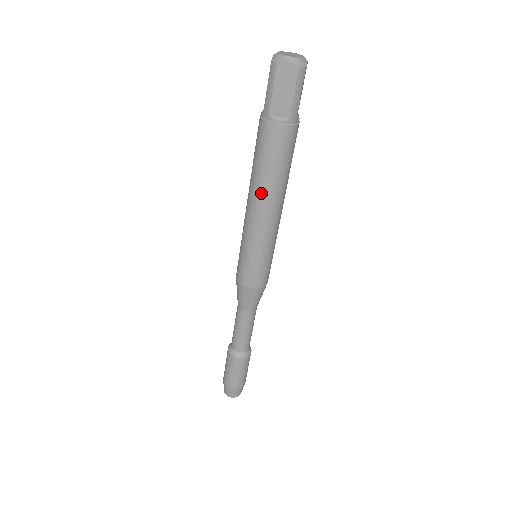
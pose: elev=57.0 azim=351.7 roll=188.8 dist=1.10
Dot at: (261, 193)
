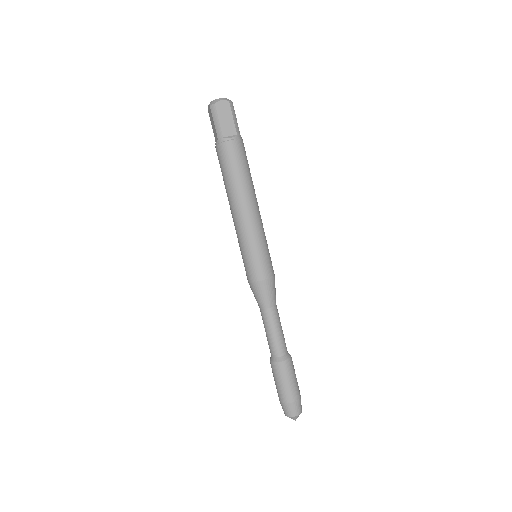
Dot at: (241, 194)
